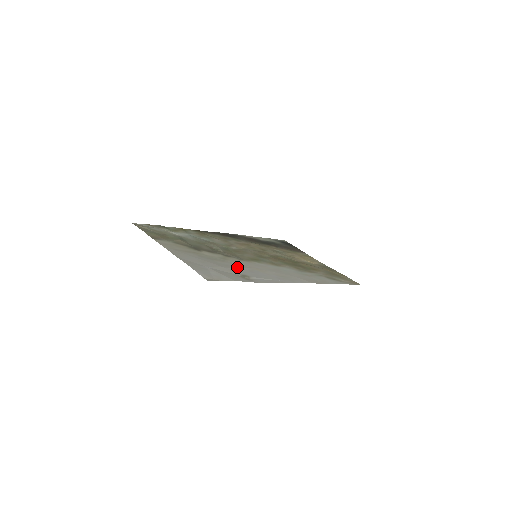
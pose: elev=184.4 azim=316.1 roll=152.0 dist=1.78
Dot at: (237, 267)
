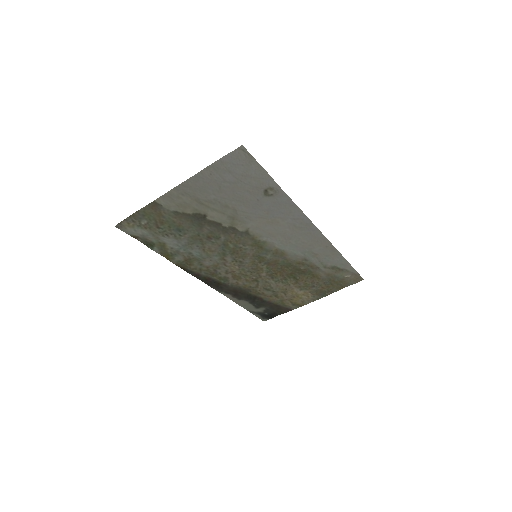
Dot at: (252, 207)
